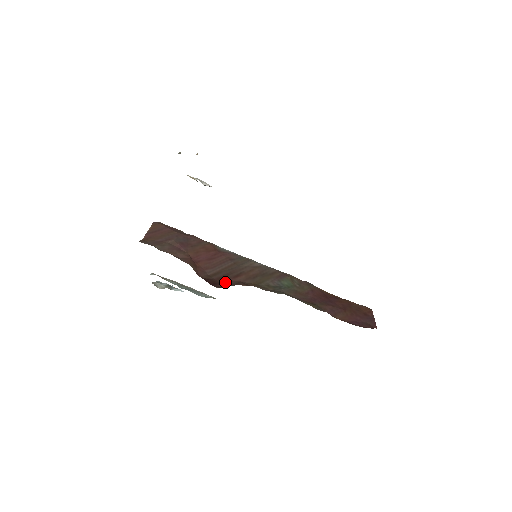
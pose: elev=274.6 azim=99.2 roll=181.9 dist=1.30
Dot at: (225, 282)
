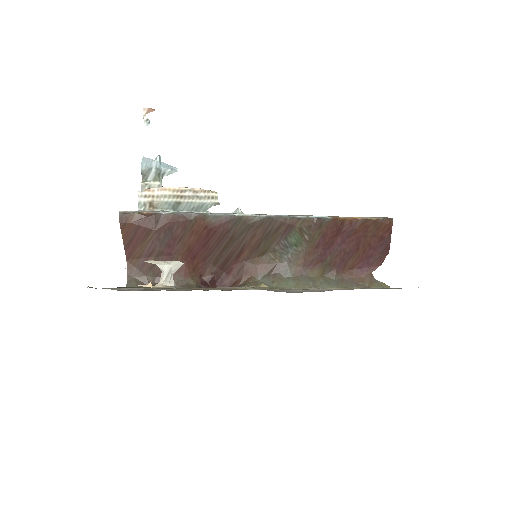
Dot at: (230, 271)
